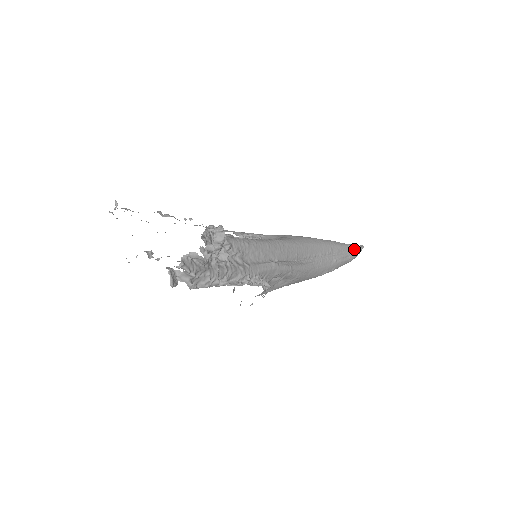
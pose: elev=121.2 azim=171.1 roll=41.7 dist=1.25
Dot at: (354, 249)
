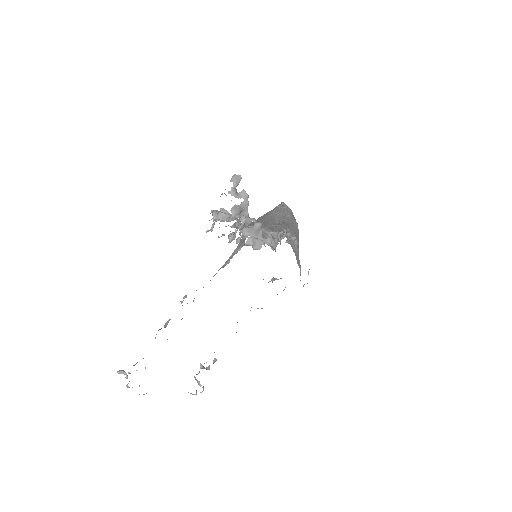
Dot at: (282, 206)
